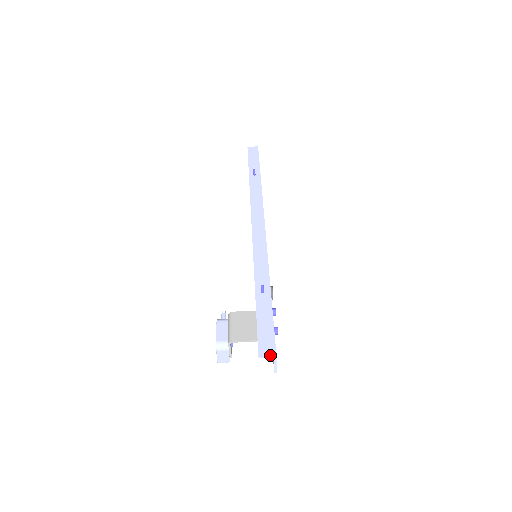
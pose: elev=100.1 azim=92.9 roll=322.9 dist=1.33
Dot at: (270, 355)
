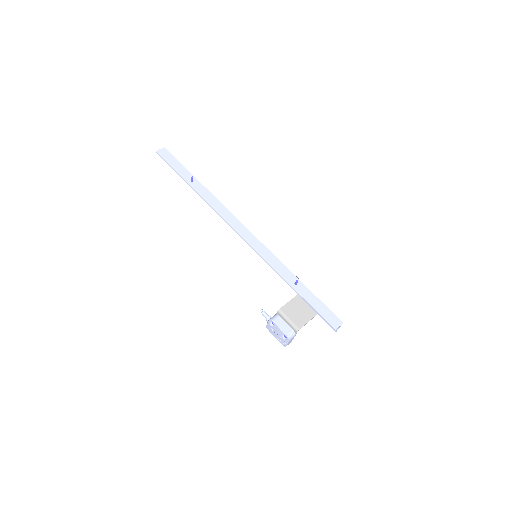
Dot at: (340, 325)
